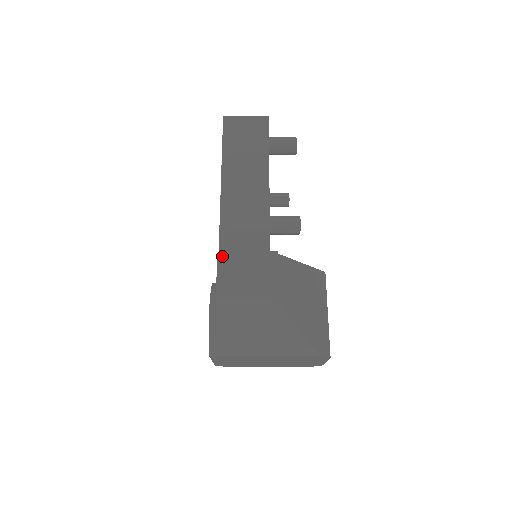
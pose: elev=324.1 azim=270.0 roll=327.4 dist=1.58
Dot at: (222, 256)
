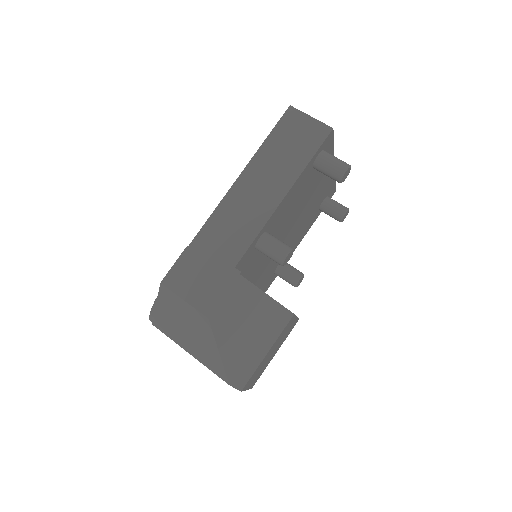
Dot at: (193, 245)
